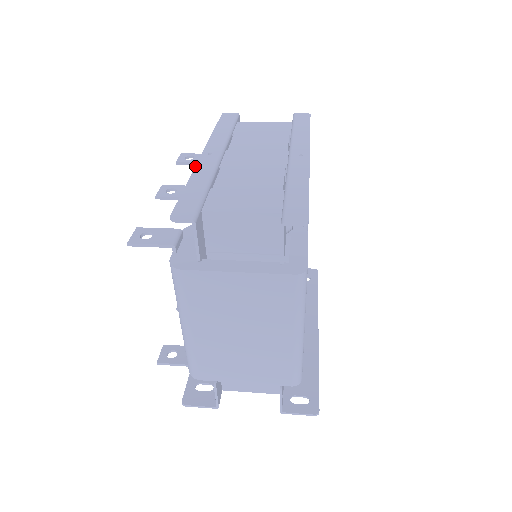
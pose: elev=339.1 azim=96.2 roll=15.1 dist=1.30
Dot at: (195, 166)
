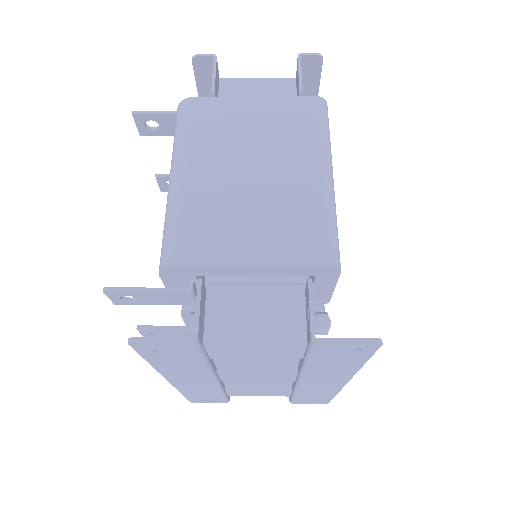
Dot at: occluded
